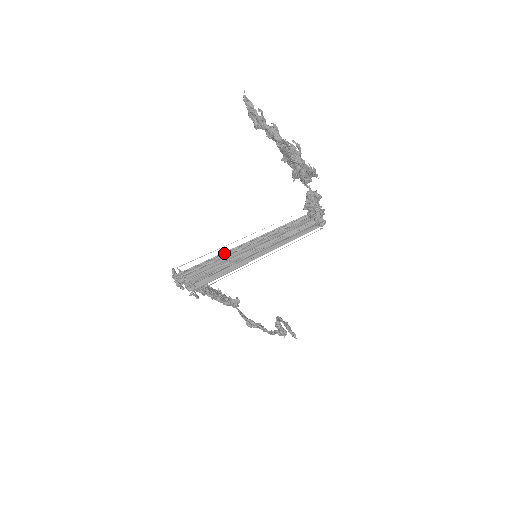
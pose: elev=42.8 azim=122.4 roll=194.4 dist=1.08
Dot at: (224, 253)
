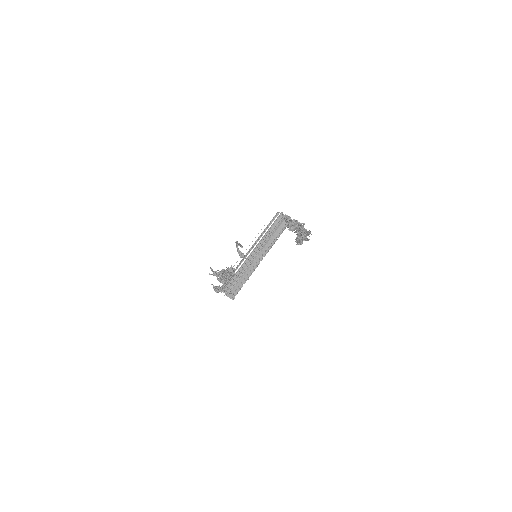
Dot at: (240, 264)
